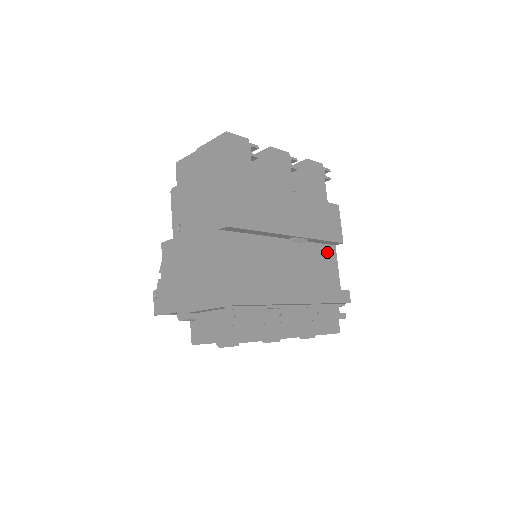
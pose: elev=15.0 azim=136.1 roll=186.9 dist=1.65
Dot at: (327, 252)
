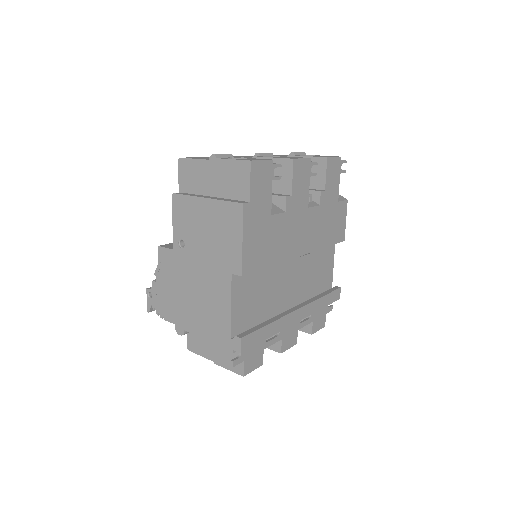
Dot at: (327, 250)
